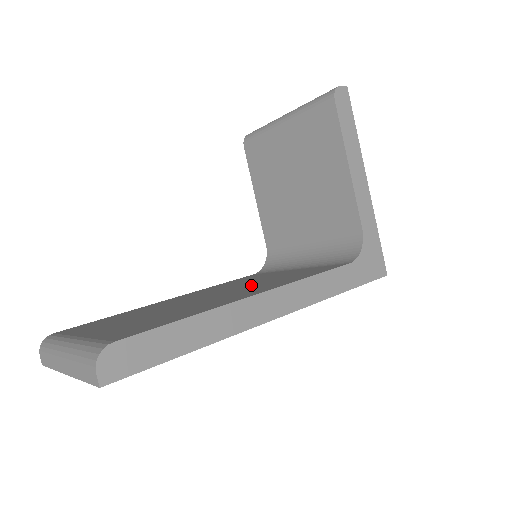
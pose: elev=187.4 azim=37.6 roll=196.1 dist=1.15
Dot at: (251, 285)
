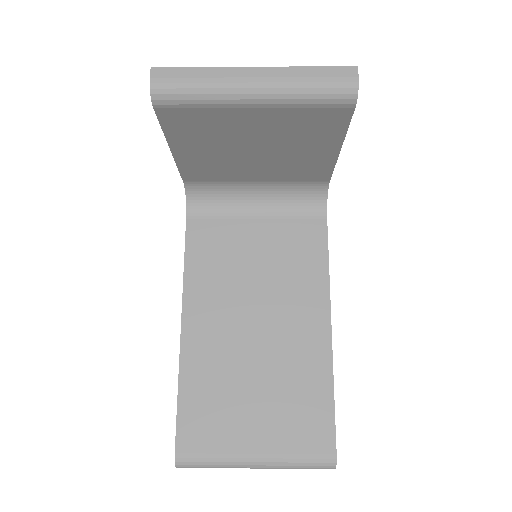
Dot at: (272, 287)
